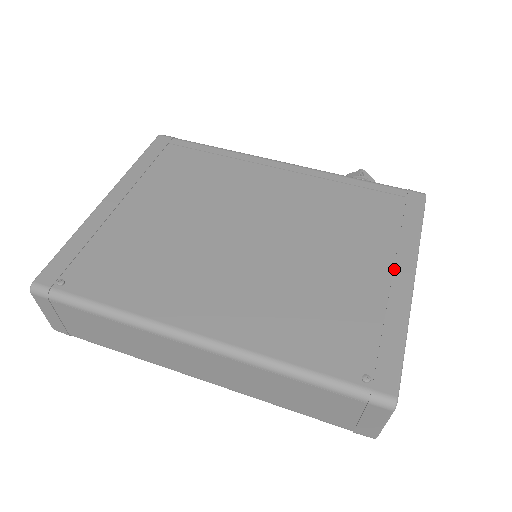
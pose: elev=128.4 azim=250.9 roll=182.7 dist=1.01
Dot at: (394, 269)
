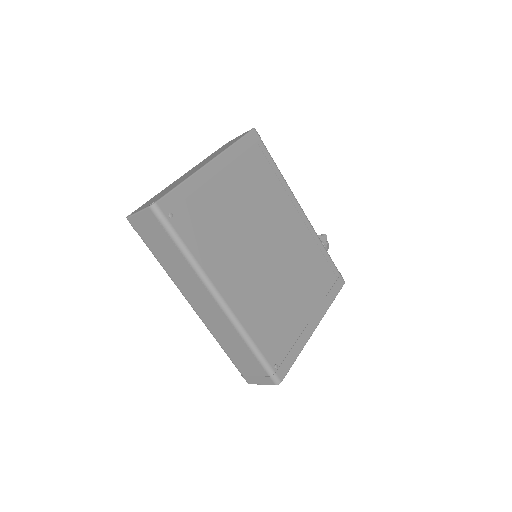
Dot at: (312, 318)
